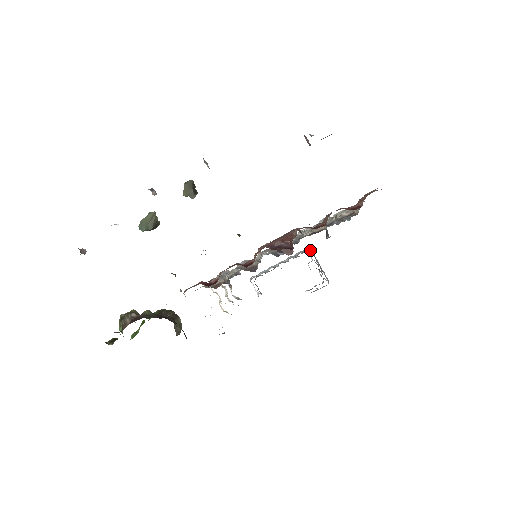
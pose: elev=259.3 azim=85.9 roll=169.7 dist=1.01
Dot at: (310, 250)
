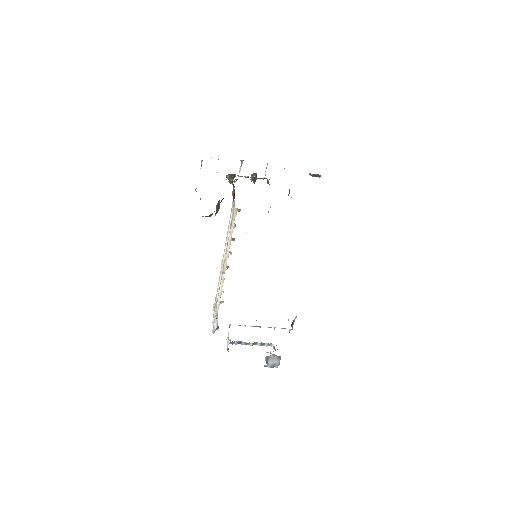
Dot at: occluded
